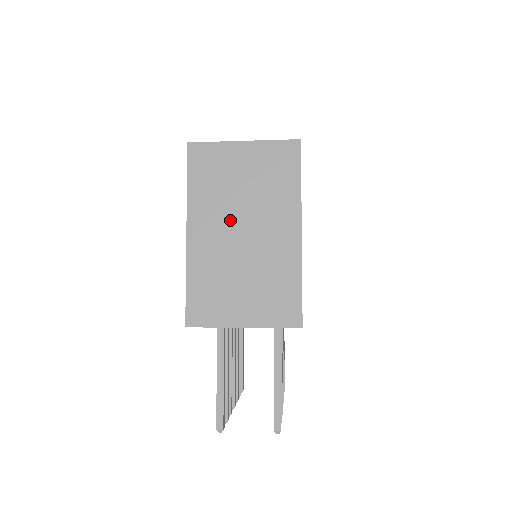
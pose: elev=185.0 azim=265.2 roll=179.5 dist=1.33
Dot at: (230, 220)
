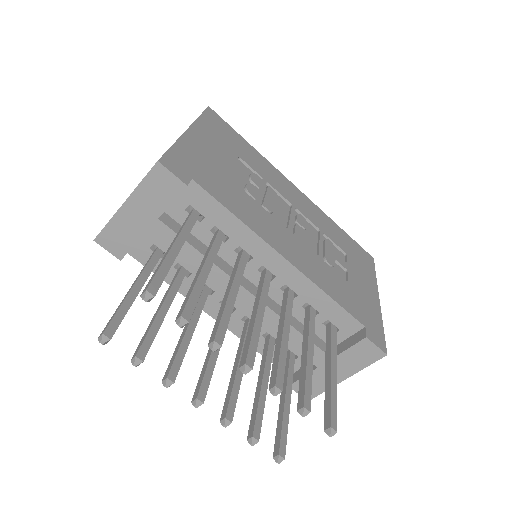
Dot at: occluded
